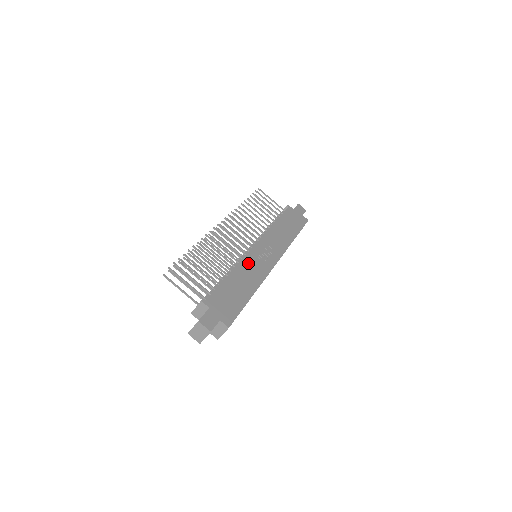
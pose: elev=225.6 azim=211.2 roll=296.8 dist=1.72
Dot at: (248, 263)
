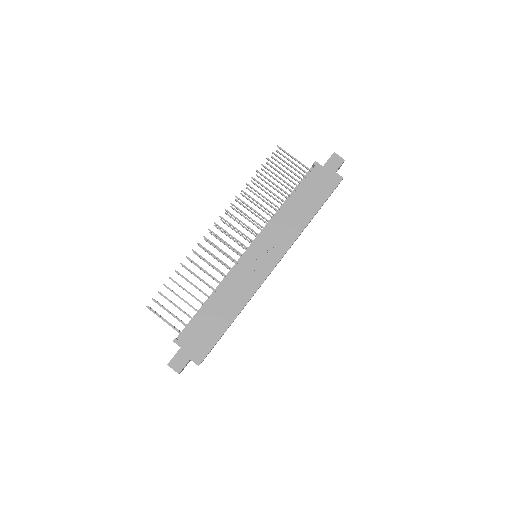
Dot at: (235, 278)
